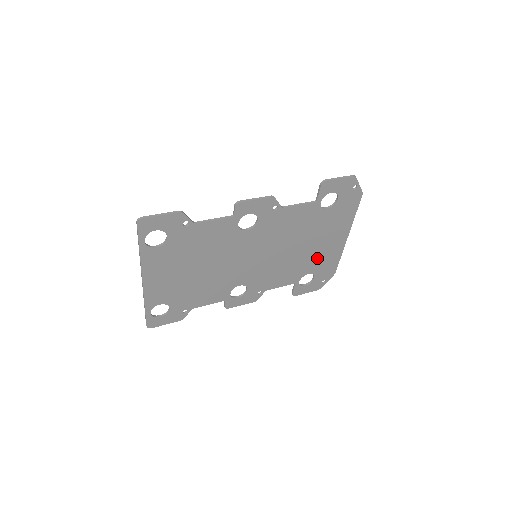
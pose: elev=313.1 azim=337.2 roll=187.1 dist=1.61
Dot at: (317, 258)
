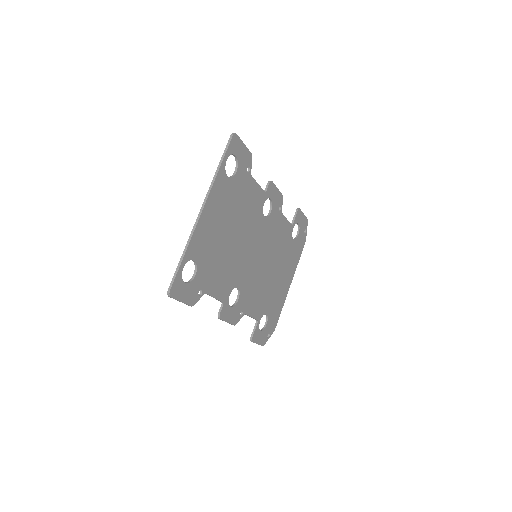
Dot at: (275, 296)
